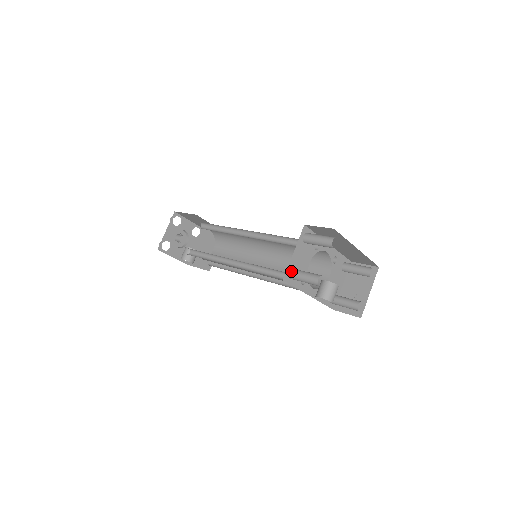
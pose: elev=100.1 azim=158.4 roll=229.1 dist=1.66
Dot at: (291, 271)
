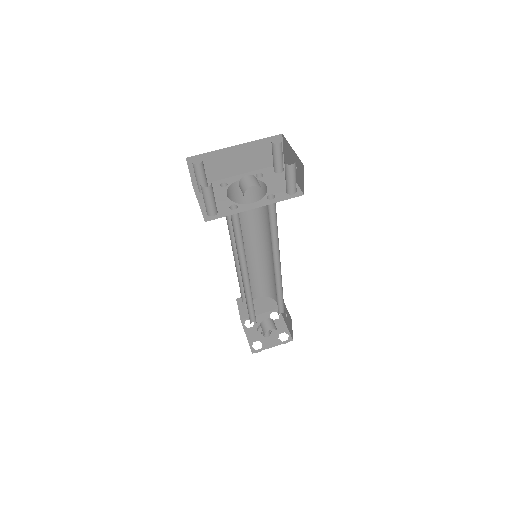
Dot at: (206, 212)
